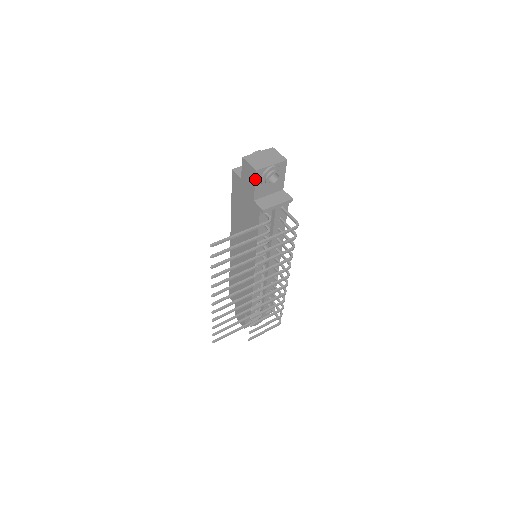
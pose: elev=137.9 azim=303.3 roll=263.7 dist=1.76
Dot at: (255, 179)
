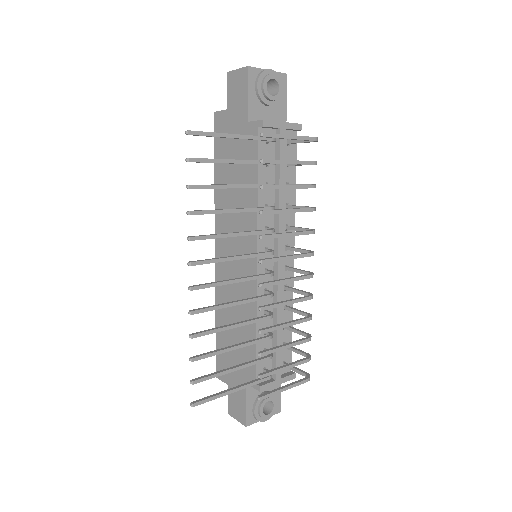
Dot at: (247, 82)
